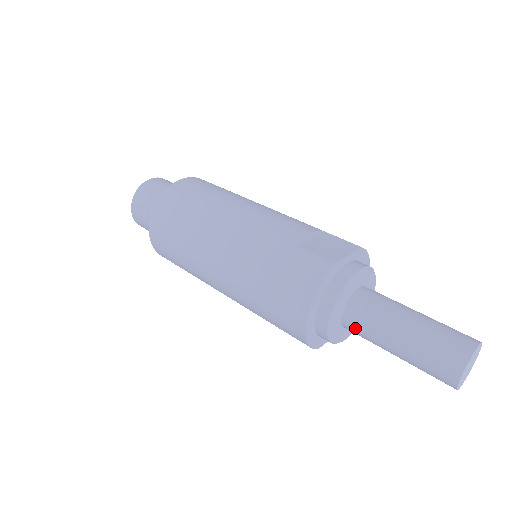
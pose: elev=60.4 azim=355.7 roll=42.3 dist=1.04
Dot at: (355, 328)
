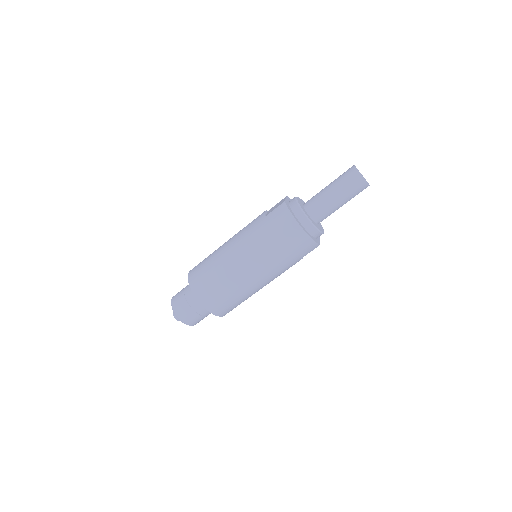
Dot at: (319, 214)
